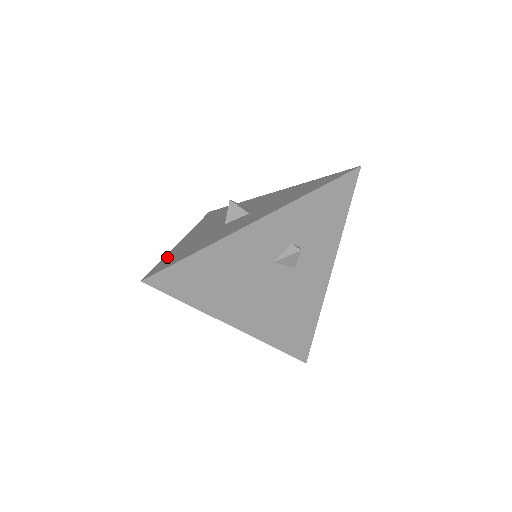
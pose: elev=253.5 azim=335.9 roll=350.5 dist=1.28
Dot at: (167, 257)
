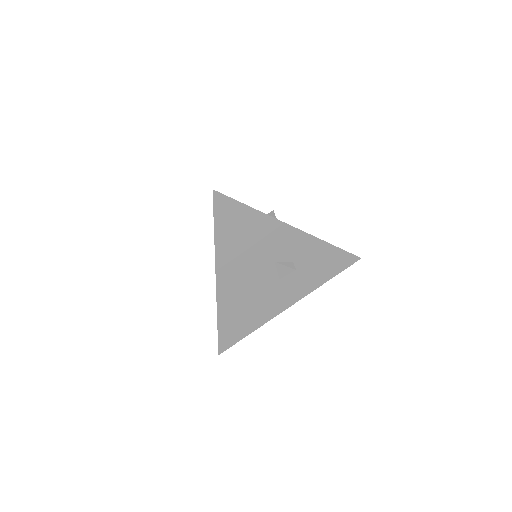
Dot at: occluded
